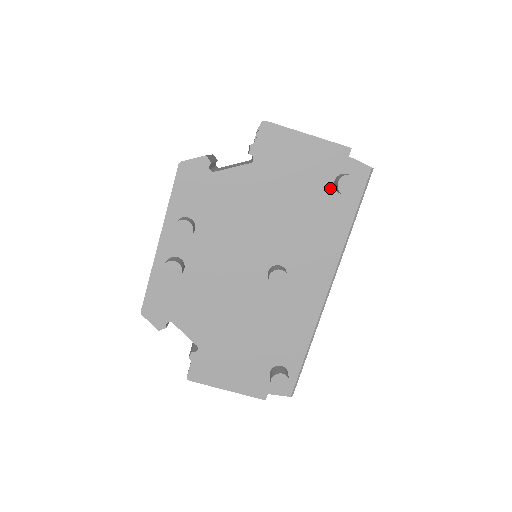
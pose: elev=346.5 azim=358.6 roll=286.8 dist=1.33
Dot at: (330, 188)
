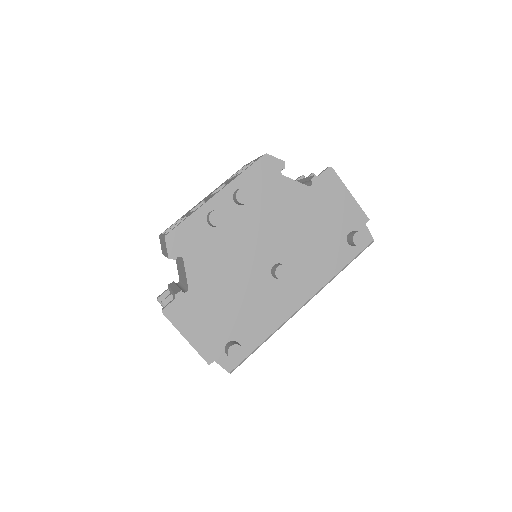
Dot at: (344, 236)
